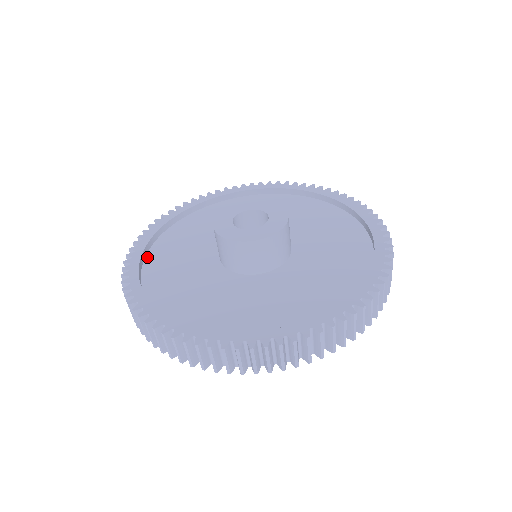
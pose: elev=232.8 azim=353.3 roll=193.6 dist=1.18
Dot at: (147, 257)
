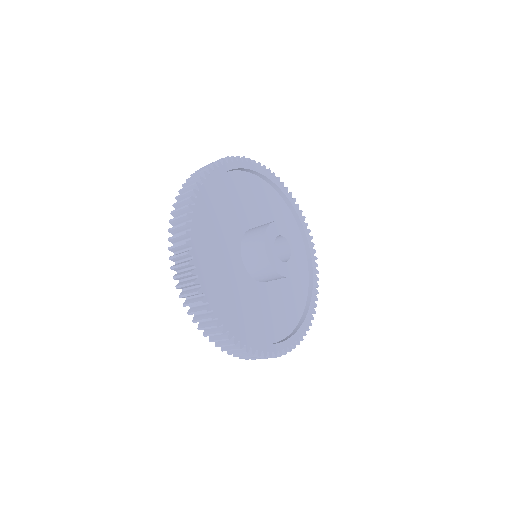
Dot at: occluded
